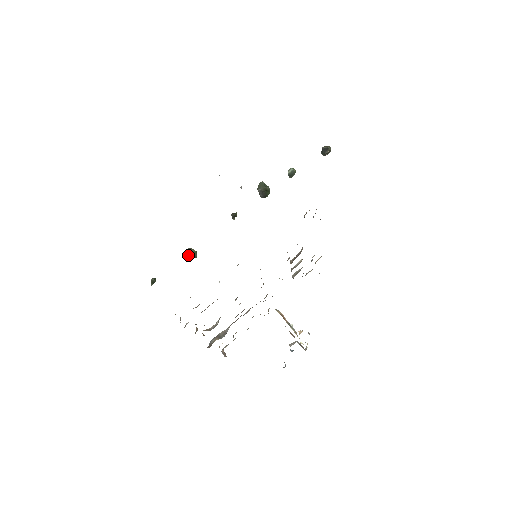
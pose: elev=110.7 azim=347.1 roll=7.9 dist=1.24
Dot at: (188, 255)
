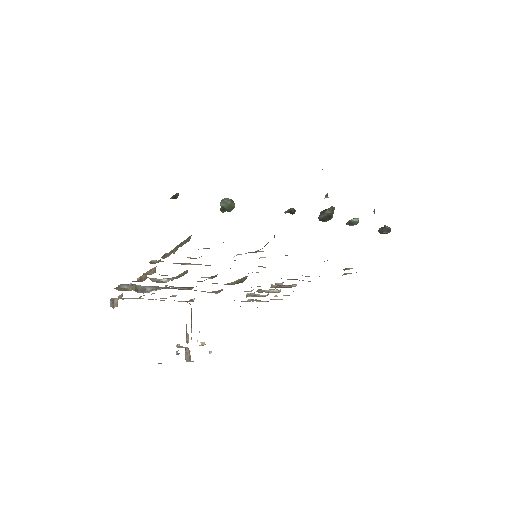
Dot at: (226, 204)
